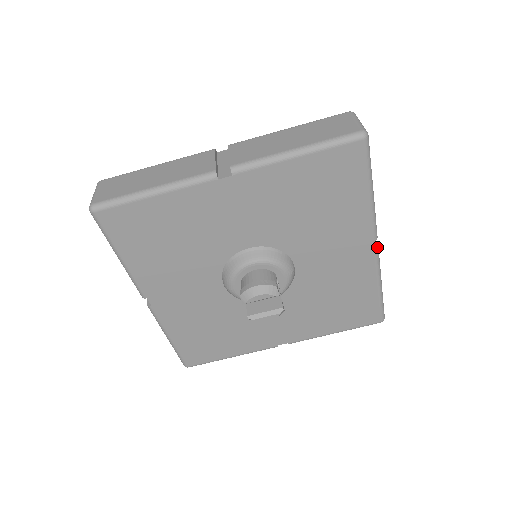
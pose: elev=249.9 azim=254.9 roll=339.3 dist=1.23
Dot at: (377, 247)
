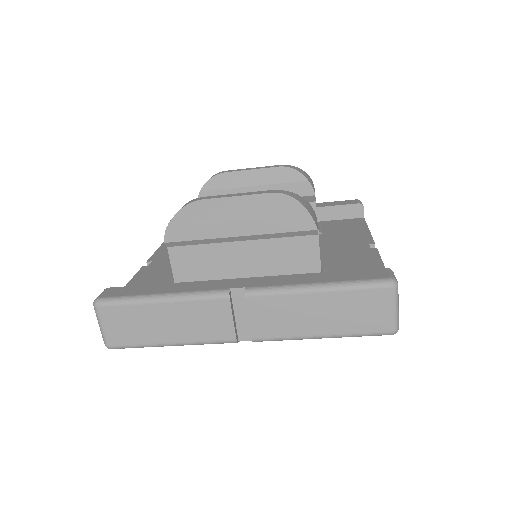
Dot at: occluded
